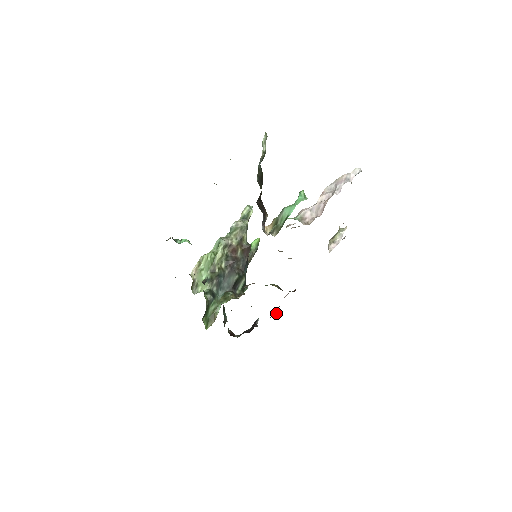
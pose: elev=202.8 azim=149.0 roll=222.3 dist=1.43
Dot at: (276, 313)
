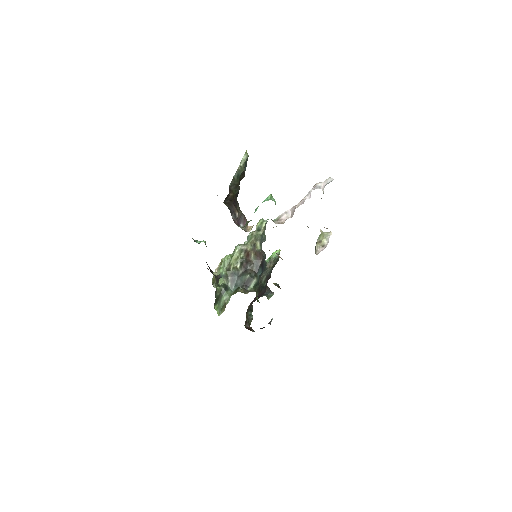
Dot at: occluded
